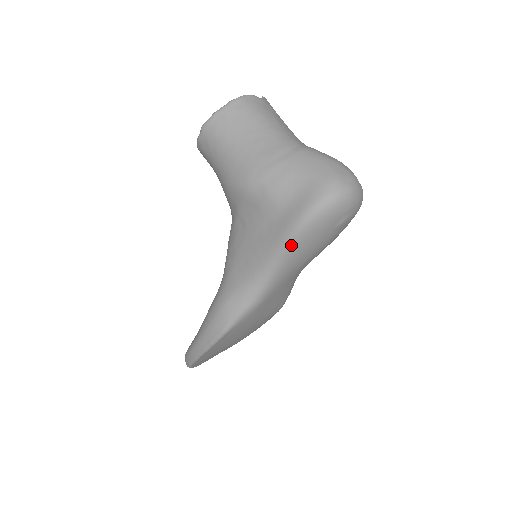
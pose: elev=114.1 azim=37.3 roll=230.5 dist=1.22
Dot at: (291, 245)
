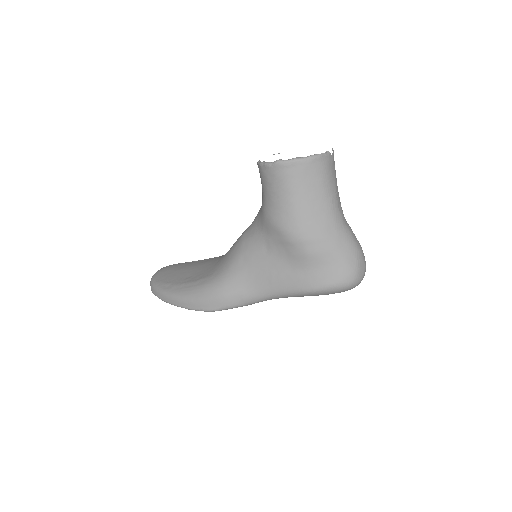
Dot at: (301, 294)
